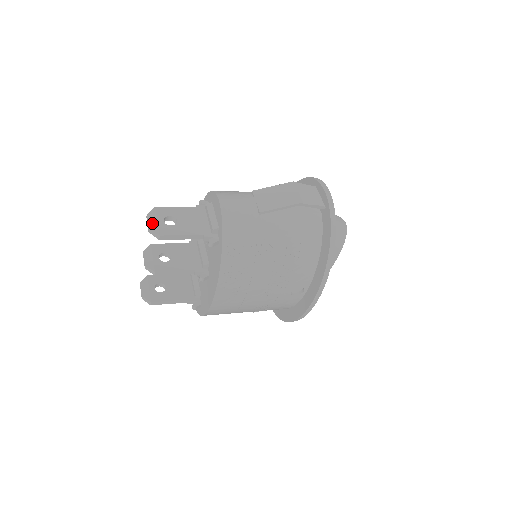
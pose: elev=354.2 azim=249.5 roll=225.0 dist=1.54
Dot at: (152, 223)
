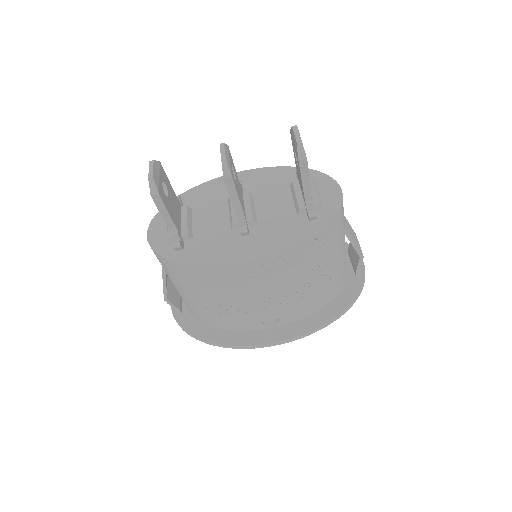
Dot at: occluded
